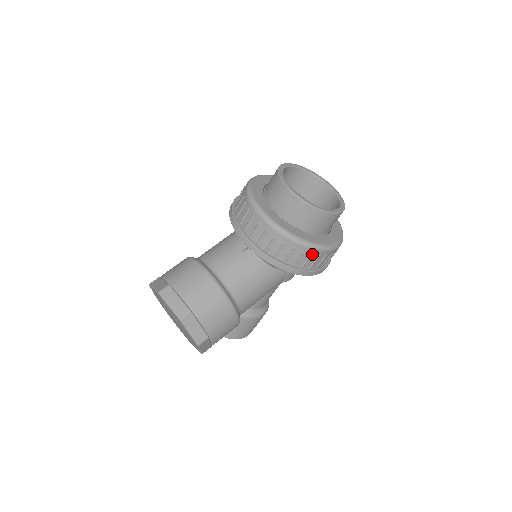
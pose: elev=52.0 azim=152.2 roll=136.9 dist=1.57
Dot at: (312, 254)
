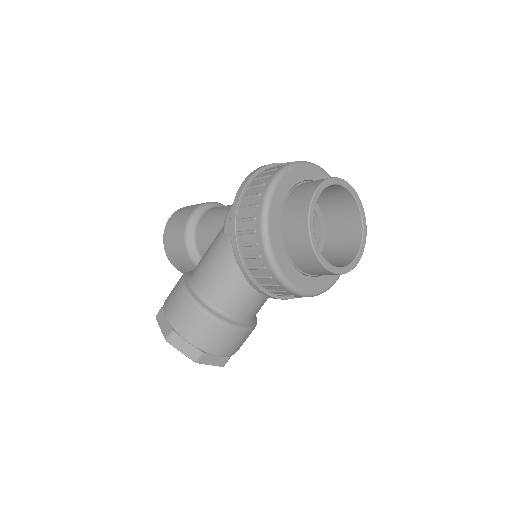
Dot at: occluded
